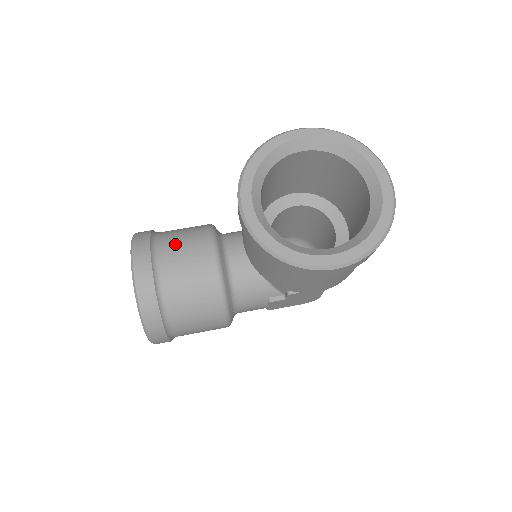
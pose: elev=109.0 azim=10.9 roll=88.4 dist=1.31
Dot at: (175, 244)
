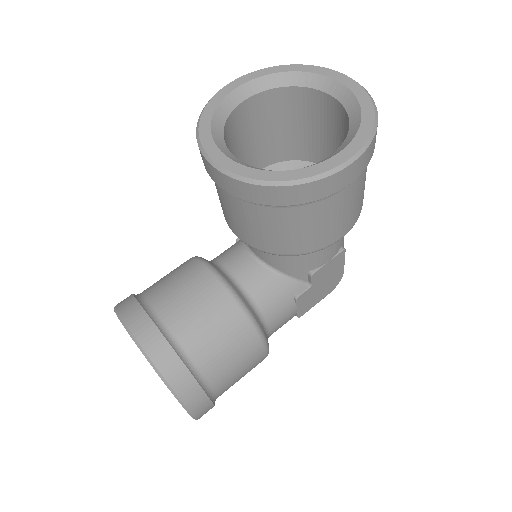
Dot at: (164, 287)
